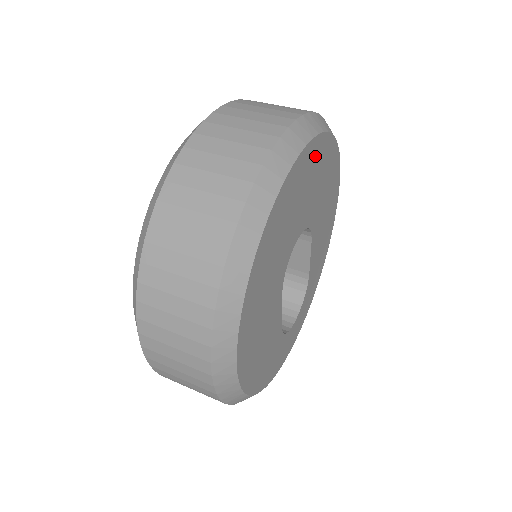
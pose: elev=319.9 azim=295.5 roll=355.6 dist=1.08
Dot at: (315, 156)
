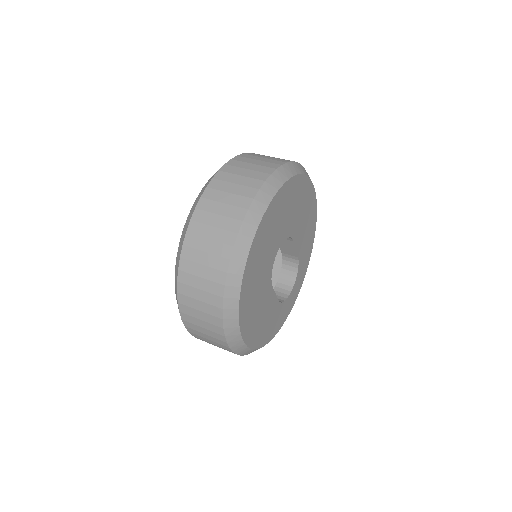
Dot at: (279, 202)
